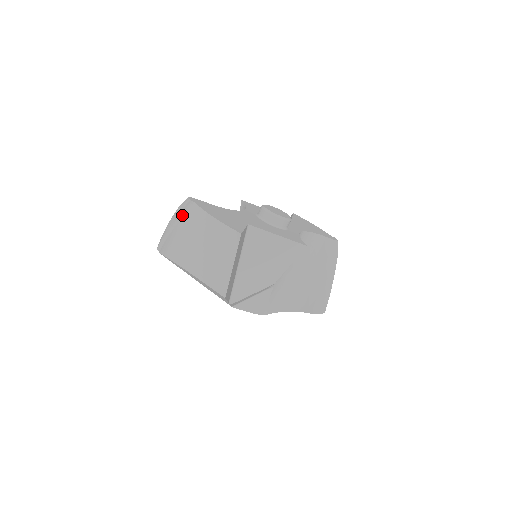
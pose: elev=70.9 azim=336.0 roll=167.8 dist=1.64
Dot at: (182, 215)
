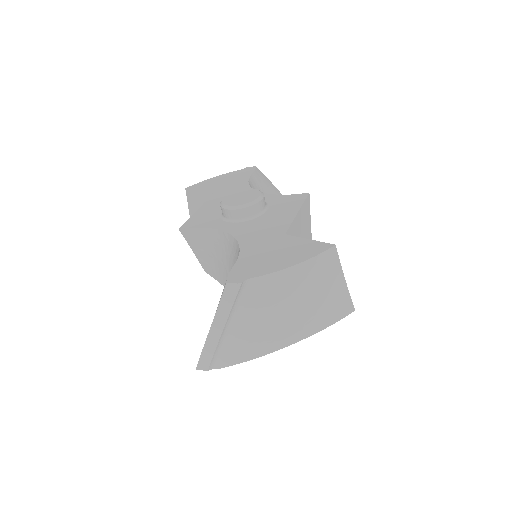
Dot at: (236, 307)
